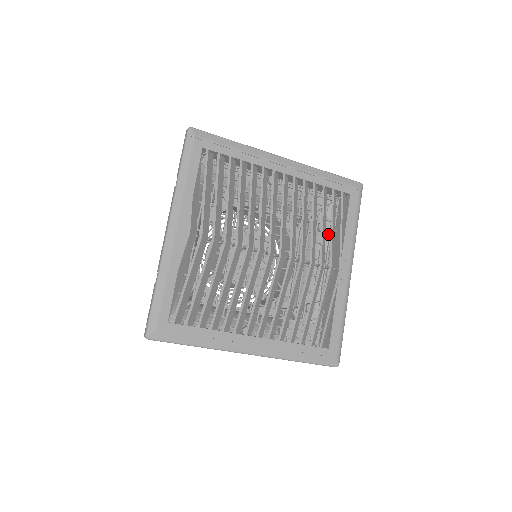
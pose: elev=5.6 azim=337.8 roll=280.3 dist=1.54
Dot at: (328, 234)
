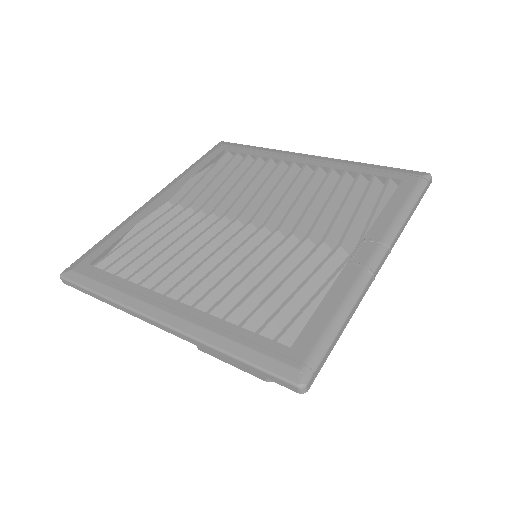
Dot at: occluded
